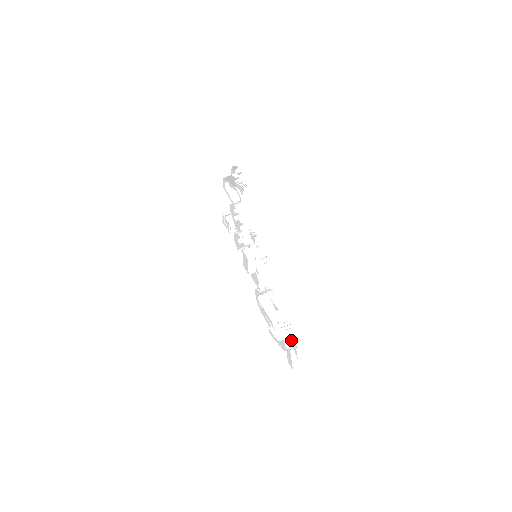
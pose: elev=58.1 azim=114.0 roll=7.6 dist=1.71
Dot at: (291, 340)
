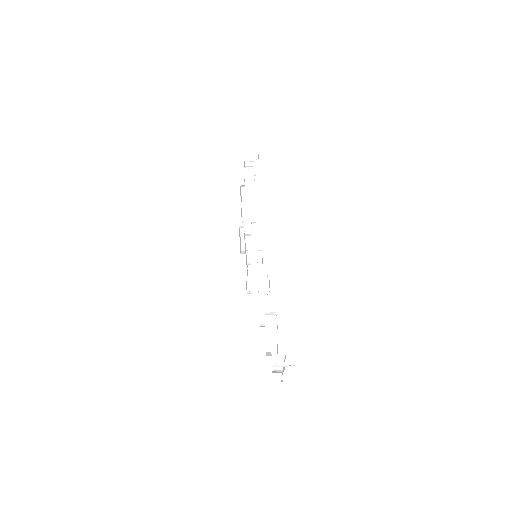
Dot at: (278, 360)
